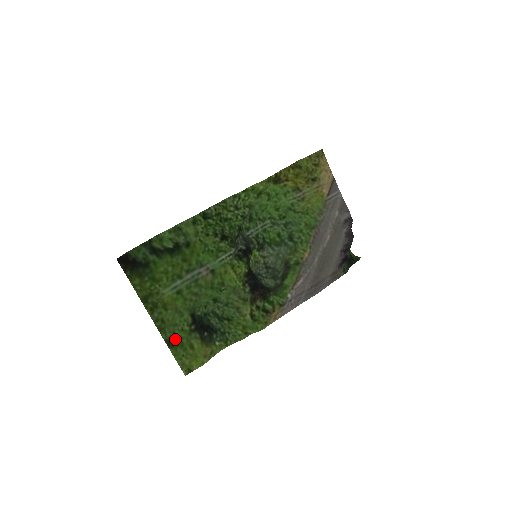
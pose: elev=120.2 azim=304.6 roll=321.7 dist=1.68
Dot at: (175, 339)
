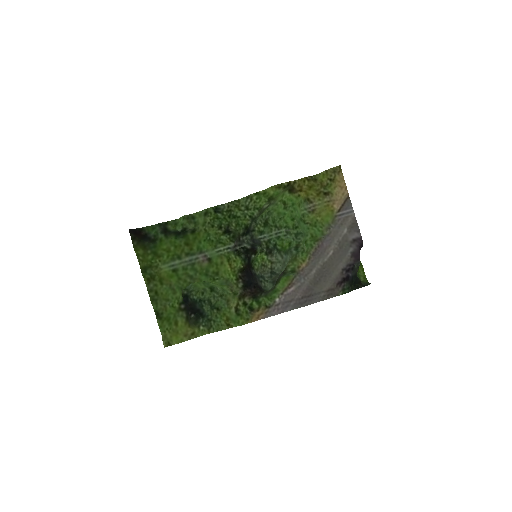
Dot at: (164, 313)
